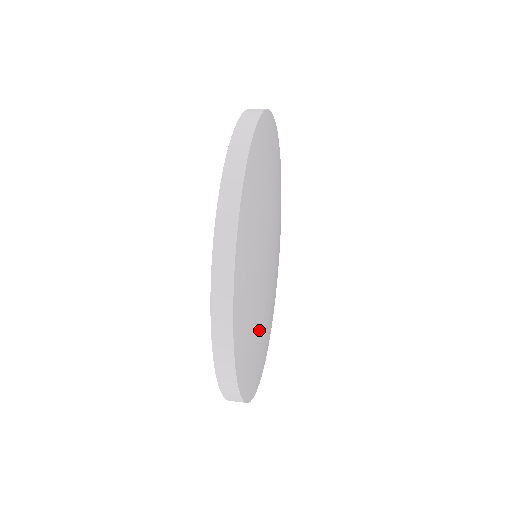
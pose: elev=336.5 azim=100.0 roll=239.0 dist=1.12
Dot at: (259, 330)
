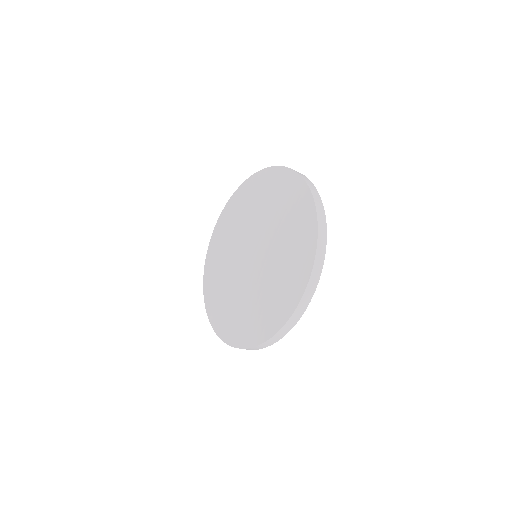
Dot at: occluded
